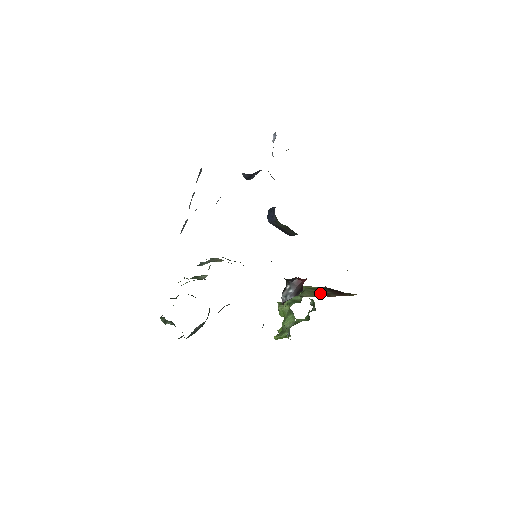
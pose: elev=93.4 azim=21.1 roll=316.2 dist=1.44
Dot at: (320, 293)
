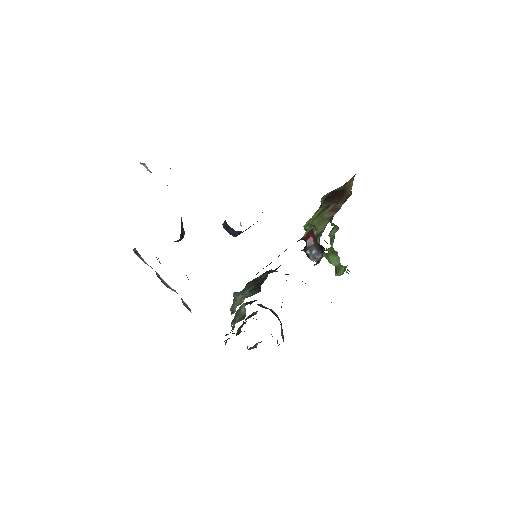
Dot at: (328, 216)
